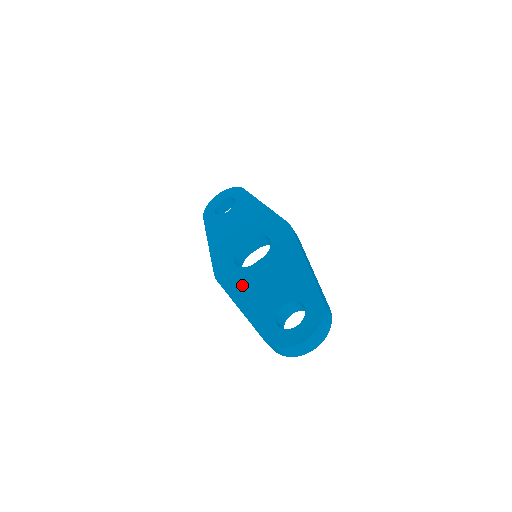
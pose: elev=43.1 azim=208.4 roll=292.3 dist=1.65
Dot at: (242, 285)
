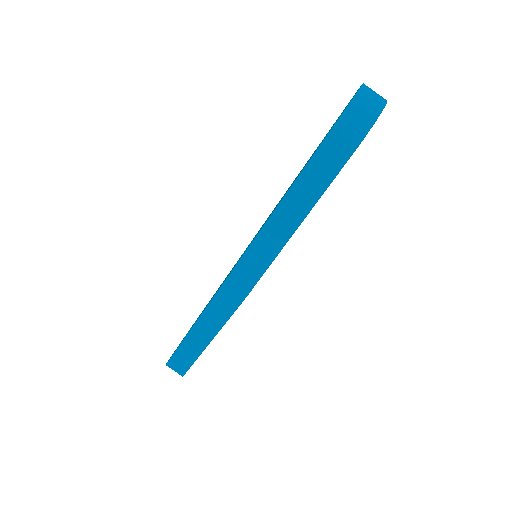
Dot at: (260, 229)
